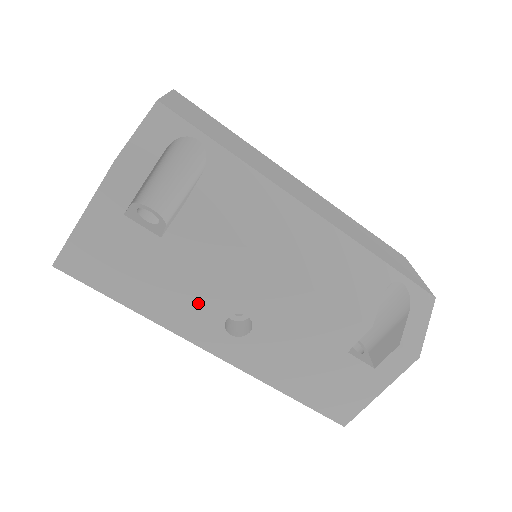
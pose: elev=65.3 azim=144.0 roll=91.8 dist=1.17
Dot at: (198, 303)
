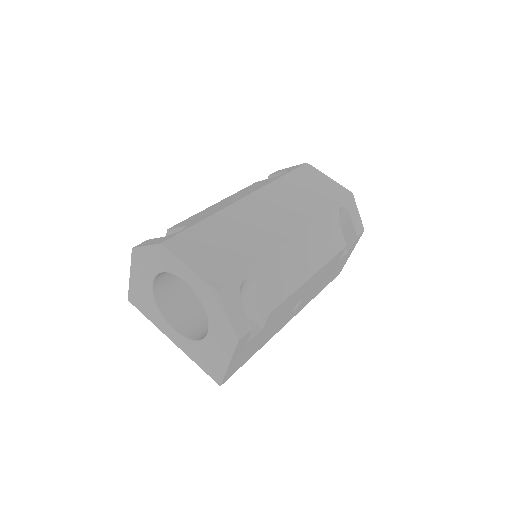
Dot at: (280, 321)
